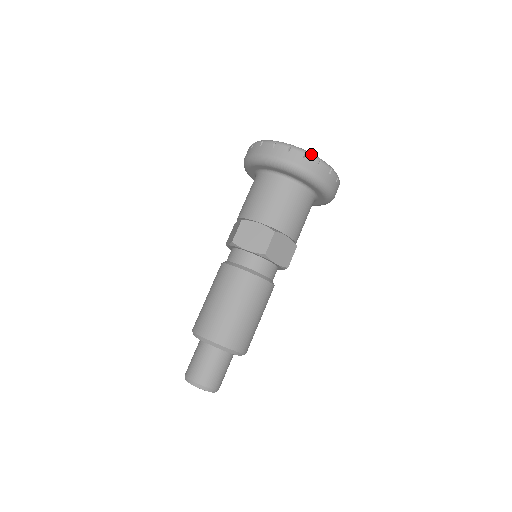
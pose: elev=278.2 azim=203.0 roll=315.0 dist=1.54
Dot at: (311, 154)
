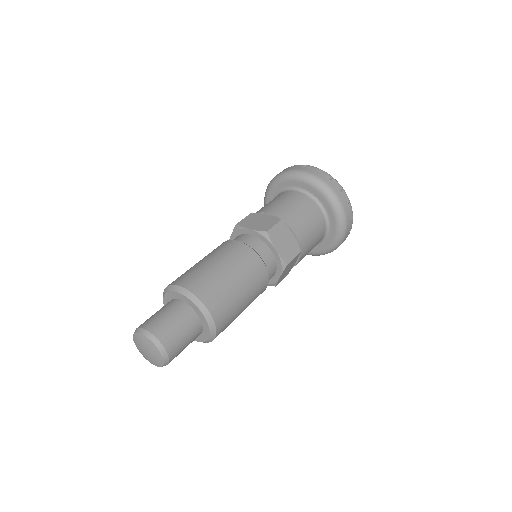
Dot at: occluded
